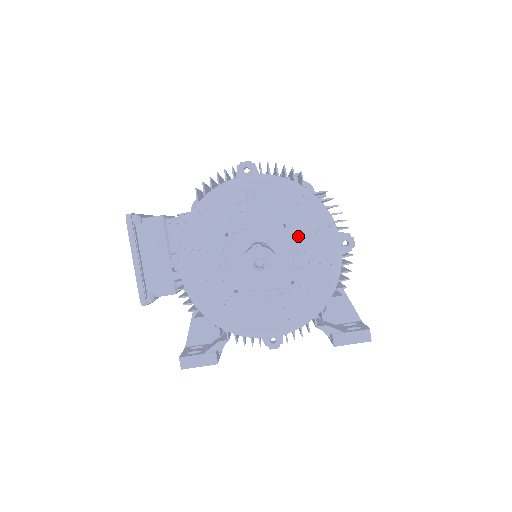
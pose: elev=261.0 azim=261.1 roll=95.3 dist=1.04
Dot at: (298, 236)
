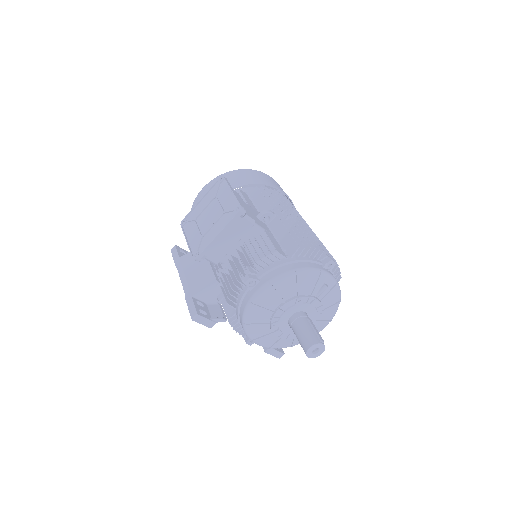
Dot at: (320, 320)
